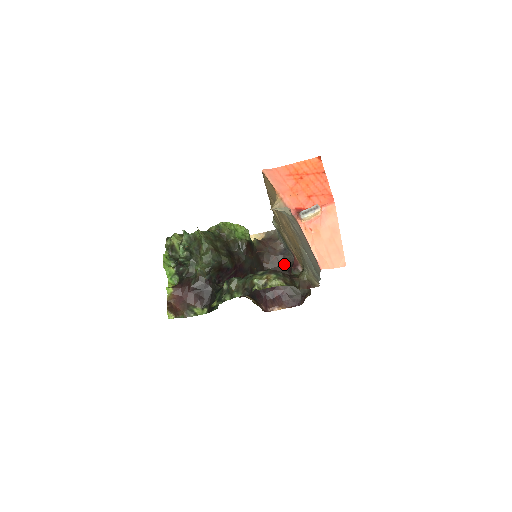
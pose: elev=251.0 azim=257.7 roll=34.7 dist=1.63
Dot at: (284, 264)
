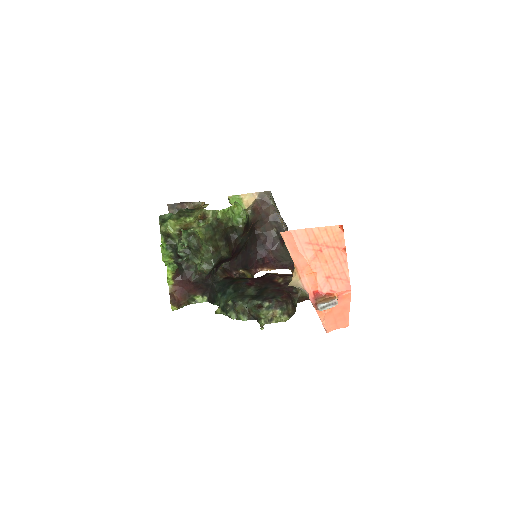
Dot at: (276, 230)
